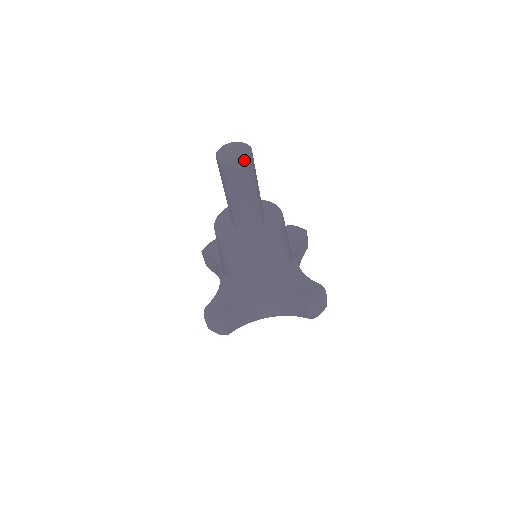
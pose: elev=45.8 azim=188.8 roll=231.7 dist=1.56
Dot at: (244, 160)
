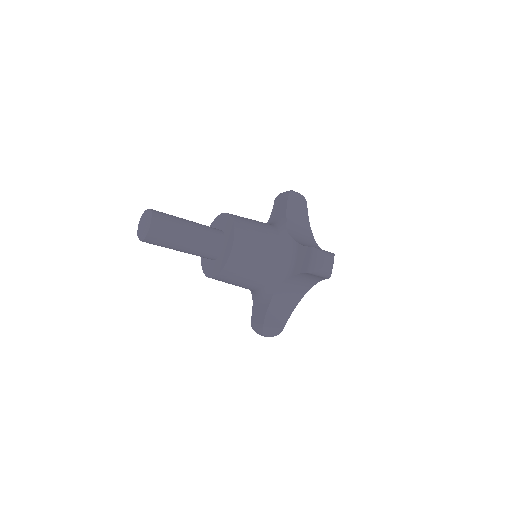
Dot at: (150, 228)
